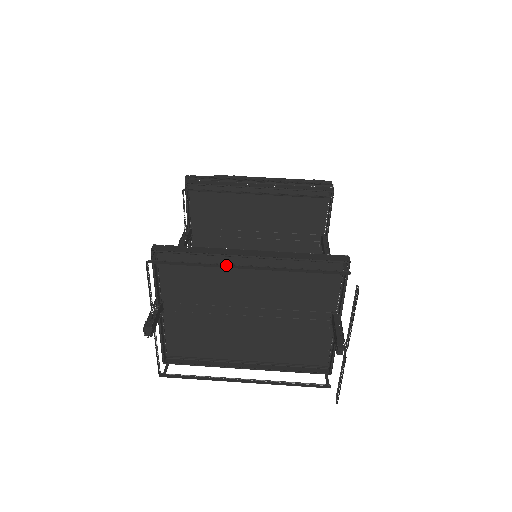
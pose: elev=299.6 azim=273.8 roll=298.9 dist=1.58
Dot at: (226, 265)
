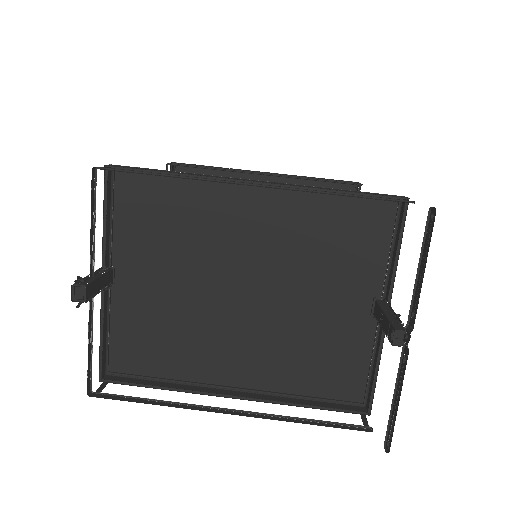
Dot at: (218, 181)
